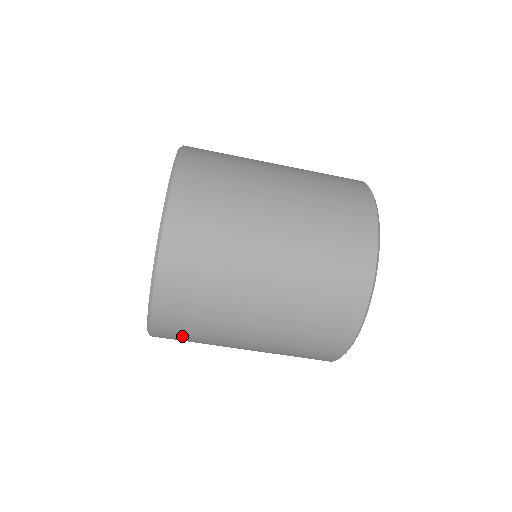
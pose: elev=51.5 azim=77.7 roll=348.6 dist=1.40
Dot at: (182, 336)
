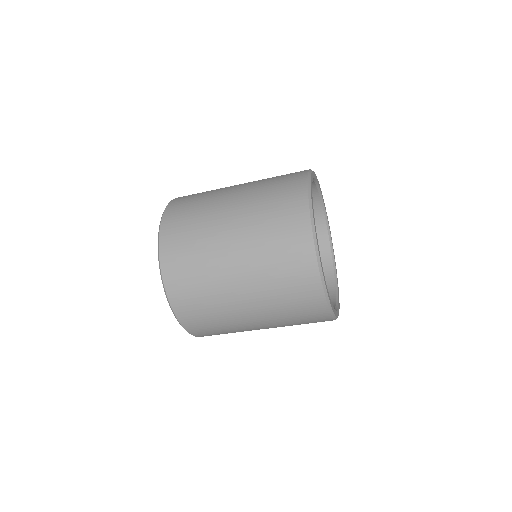
Dot at: (207, 327)
